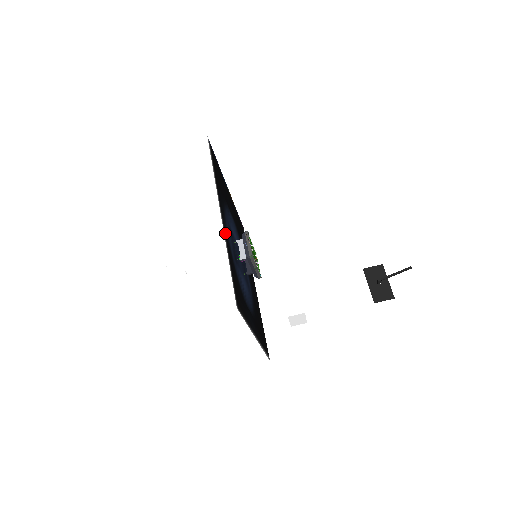
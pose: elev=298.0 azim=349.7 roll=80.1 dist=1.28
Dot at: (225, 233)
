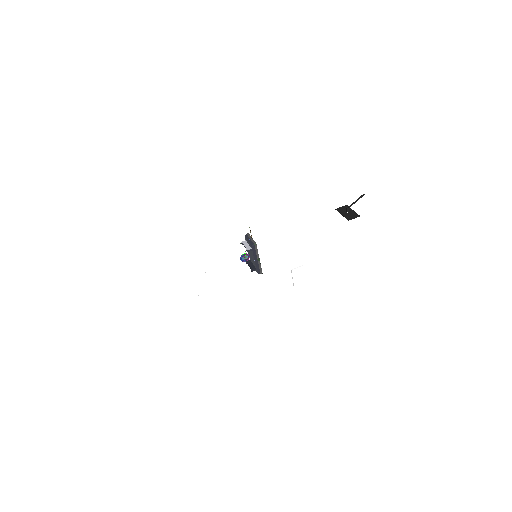
Dot at: occluded
